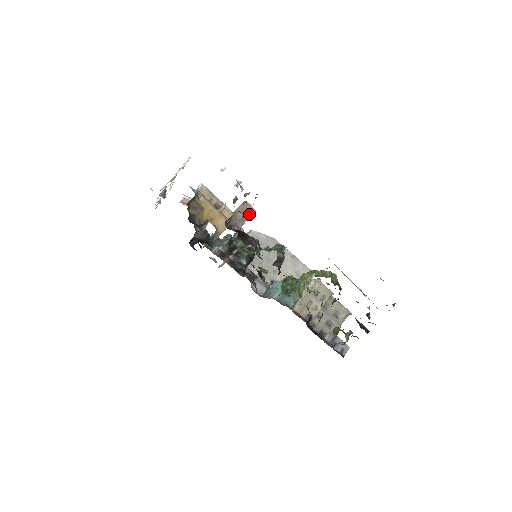
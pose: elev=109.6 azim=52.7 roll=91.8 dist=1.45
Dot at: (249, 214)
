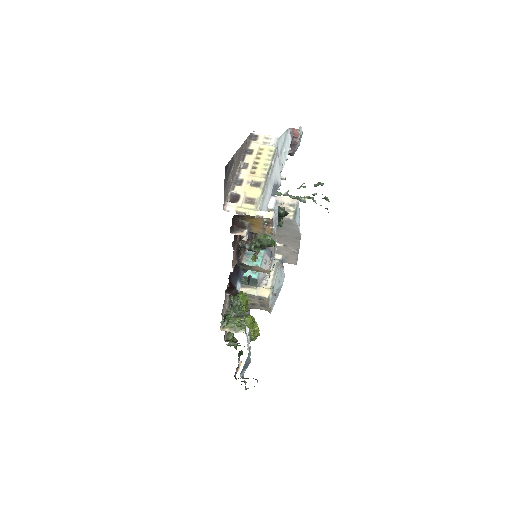
Dot at: occluded
